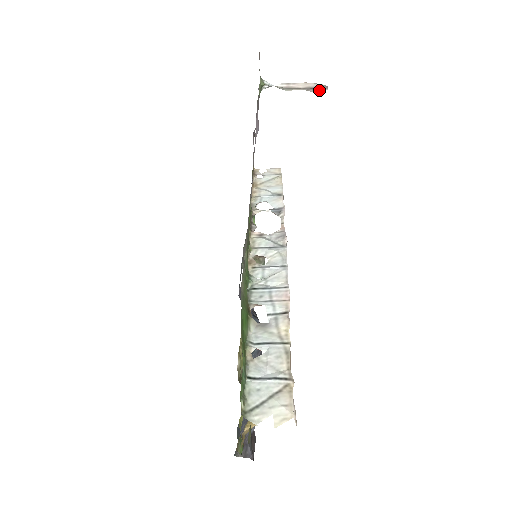
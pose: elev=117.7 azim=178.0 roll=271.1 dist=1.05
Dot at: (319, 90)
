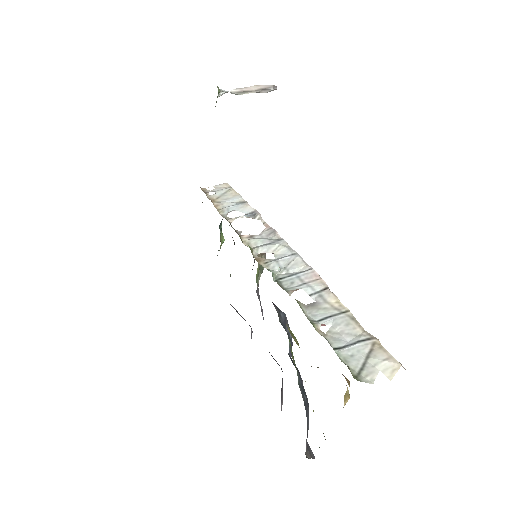
Dot at: (270, 90)
